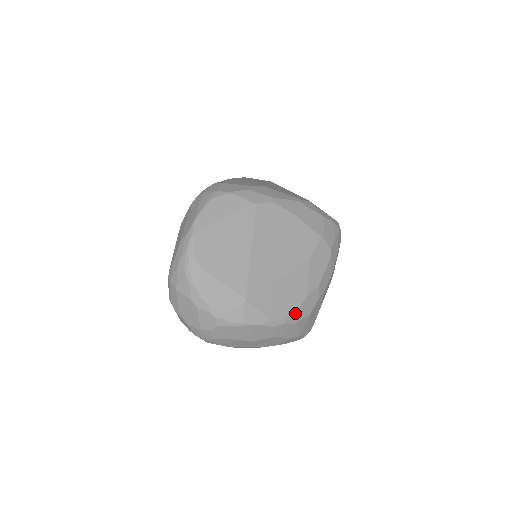
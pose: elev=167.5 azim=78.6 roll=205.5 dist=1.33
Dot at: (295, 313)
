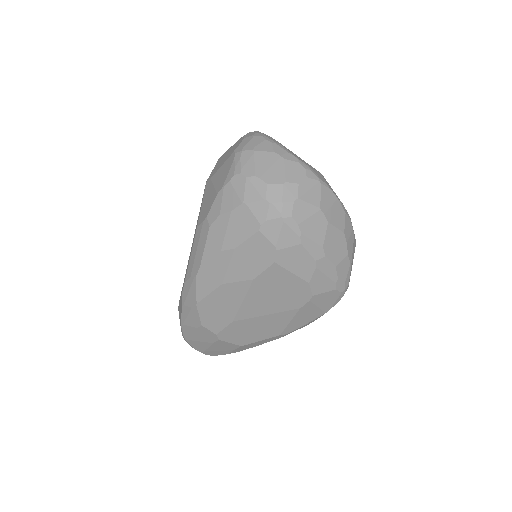
Dot at: occluded
